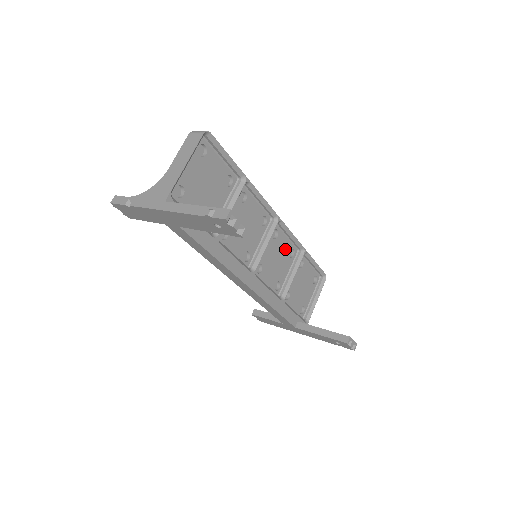
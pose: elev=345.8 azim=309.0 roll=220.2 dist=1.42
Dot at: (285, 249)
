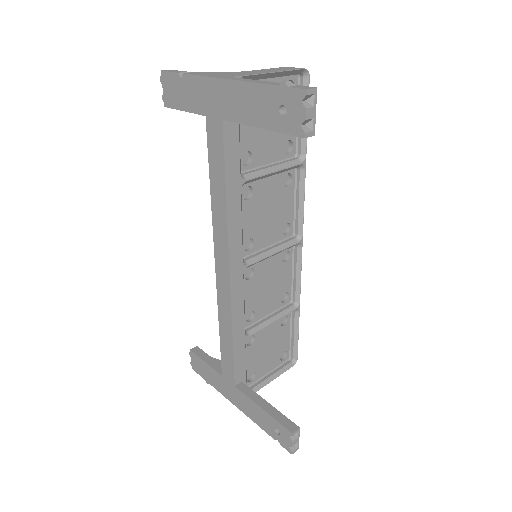
Dot at: (283, 284)
